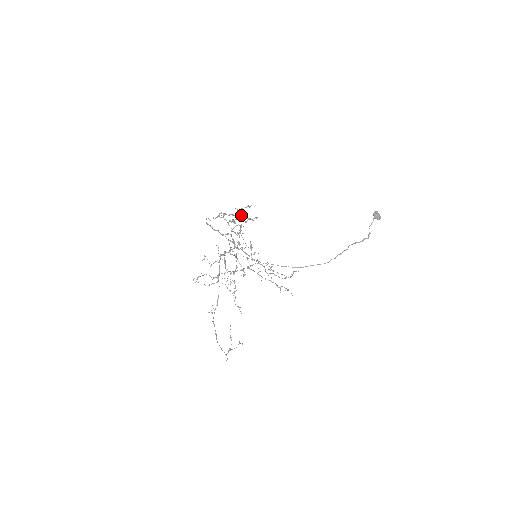
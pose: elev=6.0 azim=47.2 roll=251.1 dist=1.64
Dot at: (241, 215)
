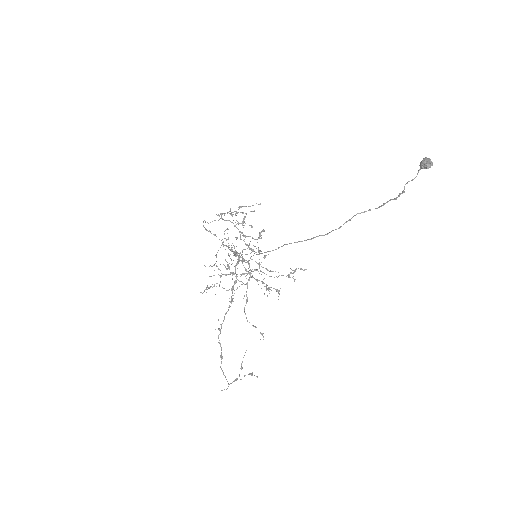
Dot at: occluded
